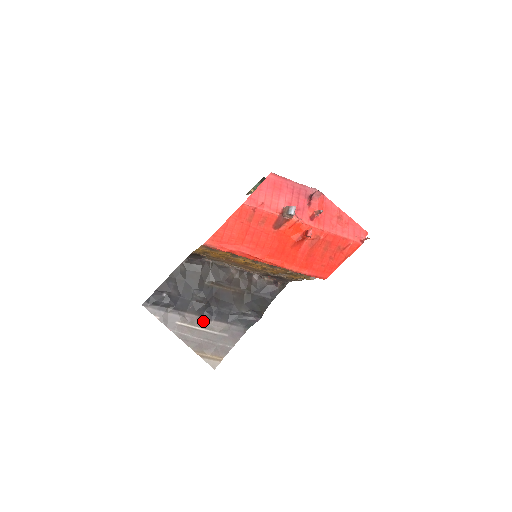
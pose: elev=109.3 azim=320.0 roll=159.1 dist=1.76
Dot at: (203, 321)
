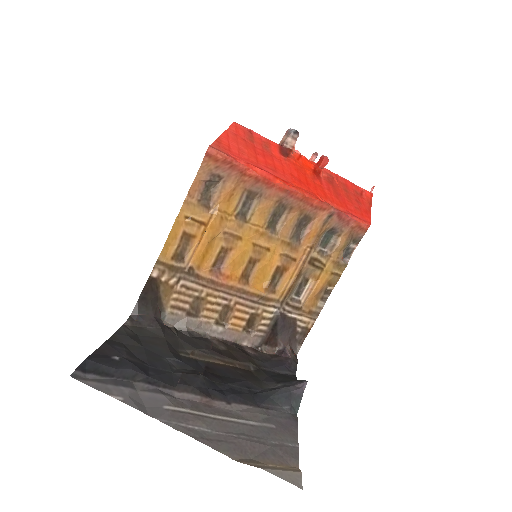
Dot at: (215, 405)
